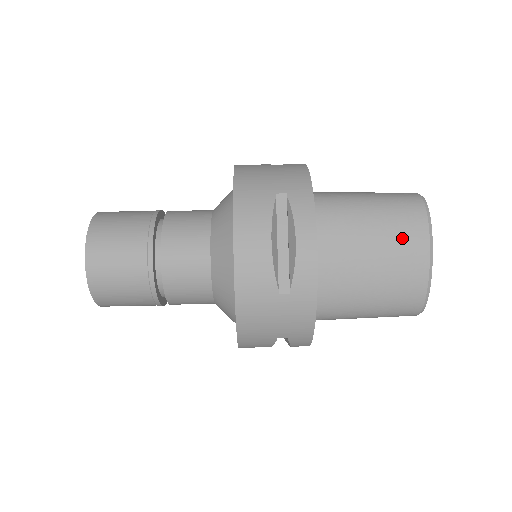
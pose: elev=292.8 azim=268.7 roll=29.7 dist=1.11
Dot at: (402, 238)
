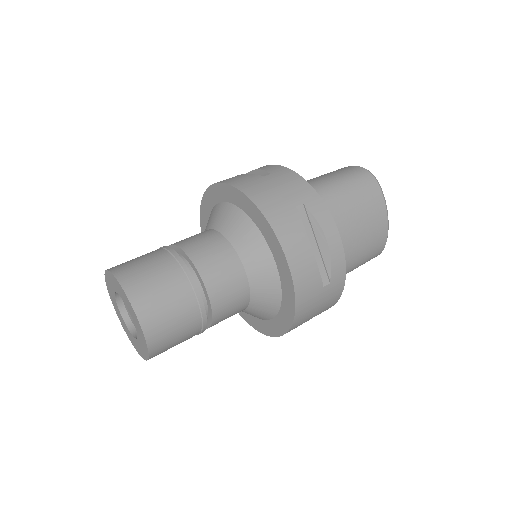
Dot at: (370, 208)
